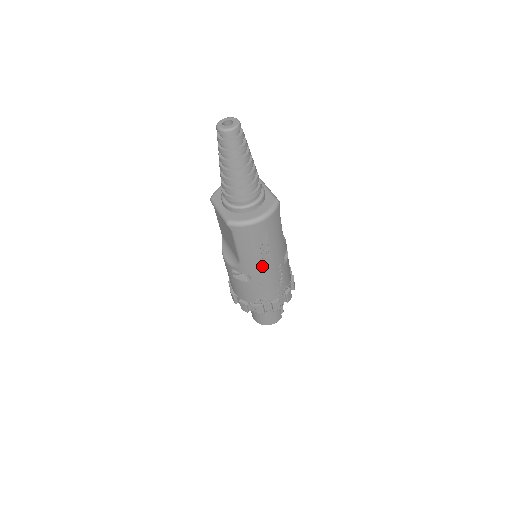
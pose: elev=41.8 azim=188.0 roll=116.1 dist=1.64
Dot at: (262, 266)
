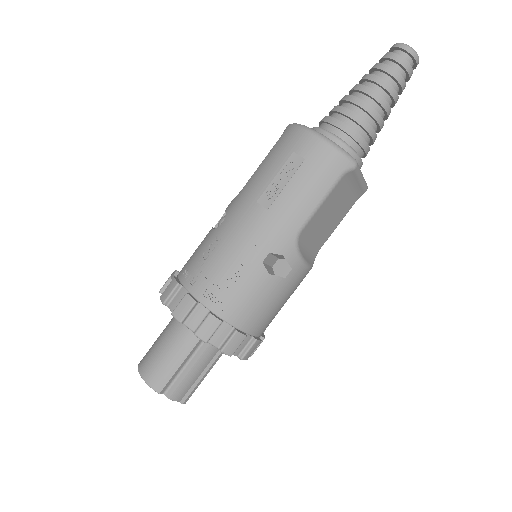
Dot at: (248, 211)
